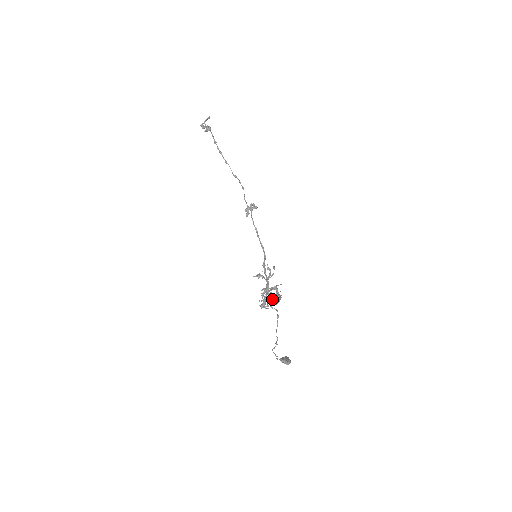
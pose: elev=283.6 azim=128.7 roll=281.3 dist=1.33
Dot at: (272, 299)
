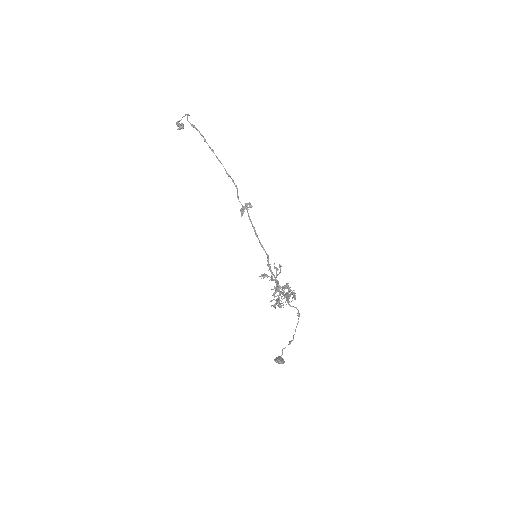
Dot at: (289, 297)
